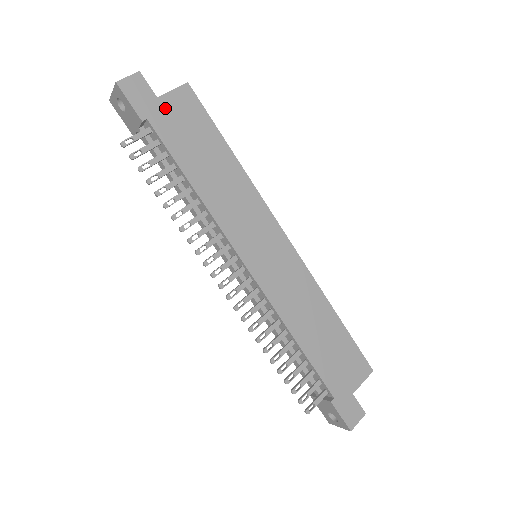
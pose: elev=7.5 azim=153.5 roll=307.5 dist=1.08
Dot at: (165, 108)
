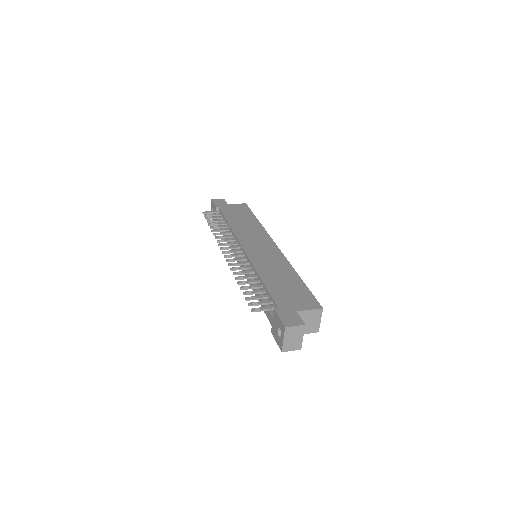
Dot at: (230, 206)
